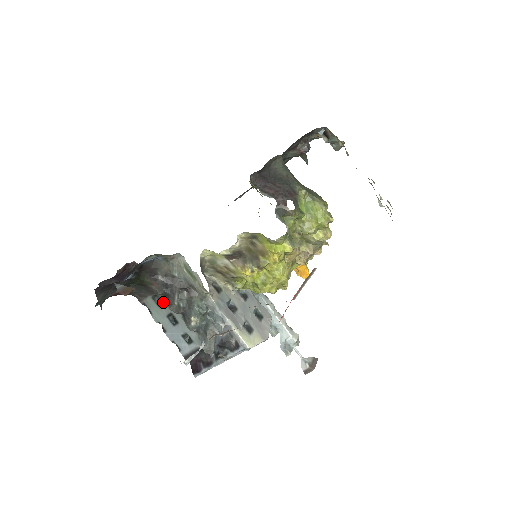
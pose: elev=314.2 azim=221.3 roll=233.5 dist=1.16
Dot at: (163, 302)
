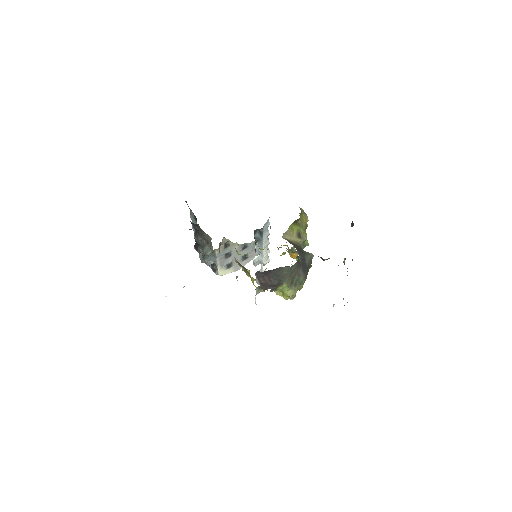
Dot at: occluded
